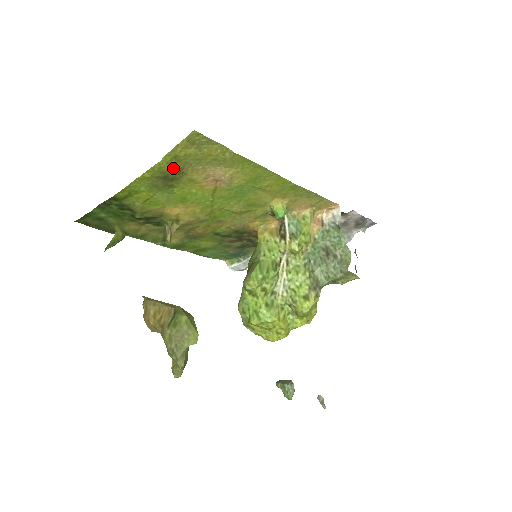
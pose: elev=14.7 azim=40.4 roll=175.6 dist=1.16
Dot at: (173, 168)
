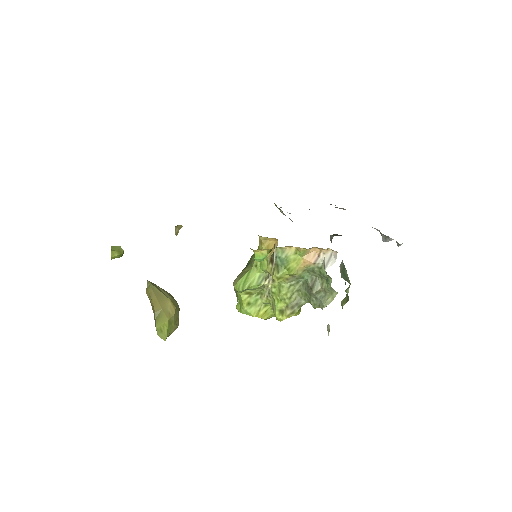
Dot at: occluded
